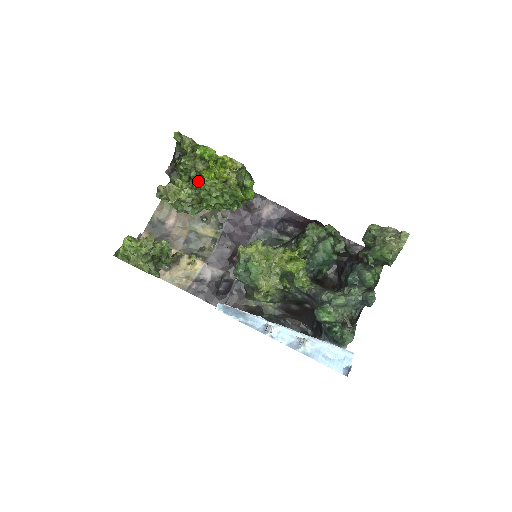
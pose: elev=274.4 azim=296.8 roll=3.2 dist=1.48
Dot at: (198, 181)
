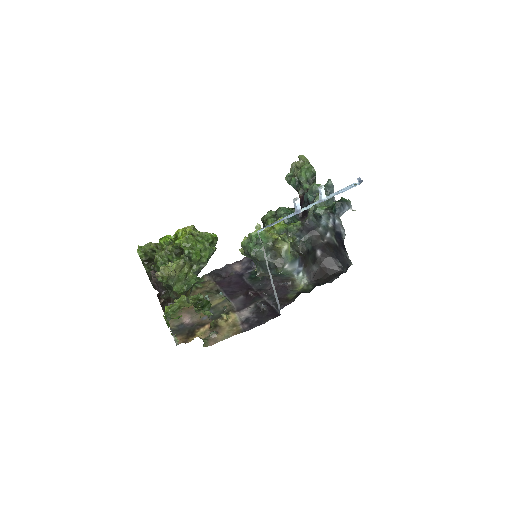
Dot at: (177, 257)
